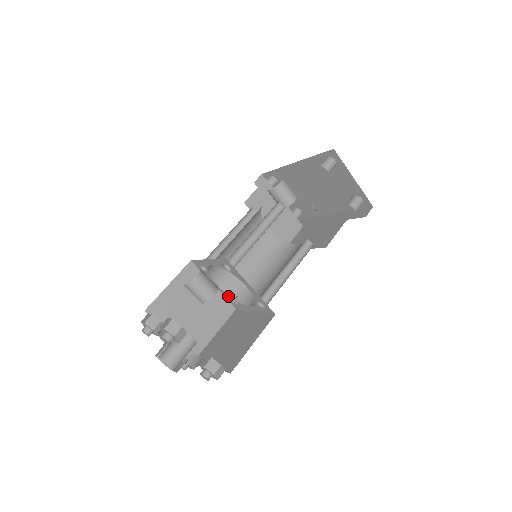
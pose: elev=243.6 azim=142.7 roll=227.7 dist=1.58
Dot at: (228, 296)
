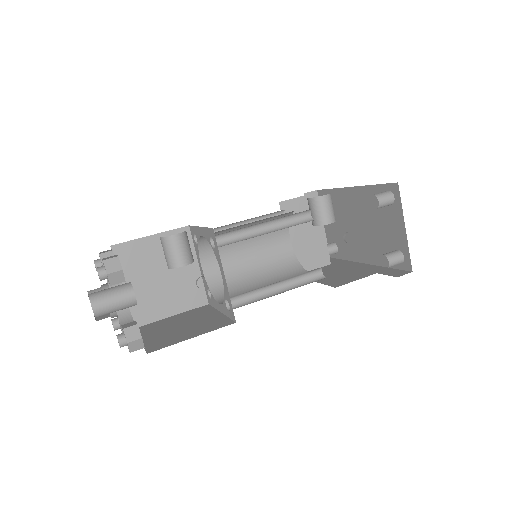
Dot at: (206, 284)
